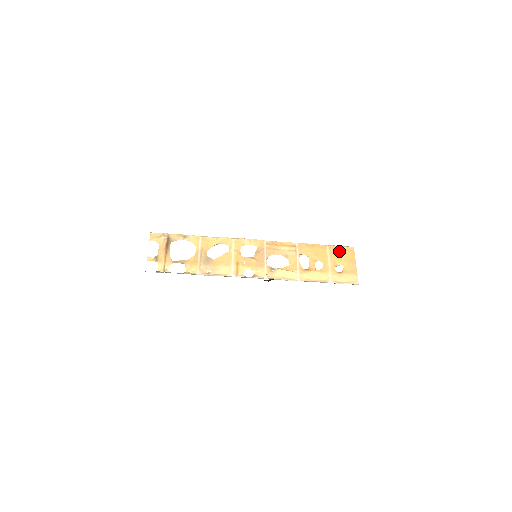
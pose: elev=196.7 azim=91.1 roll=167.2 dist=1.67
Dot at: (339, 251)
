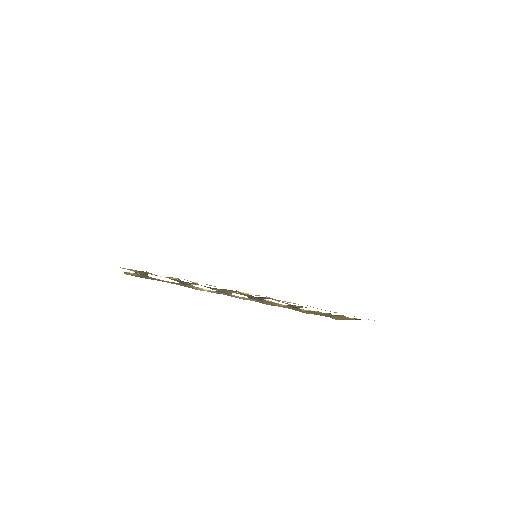
Dot at: occluded
